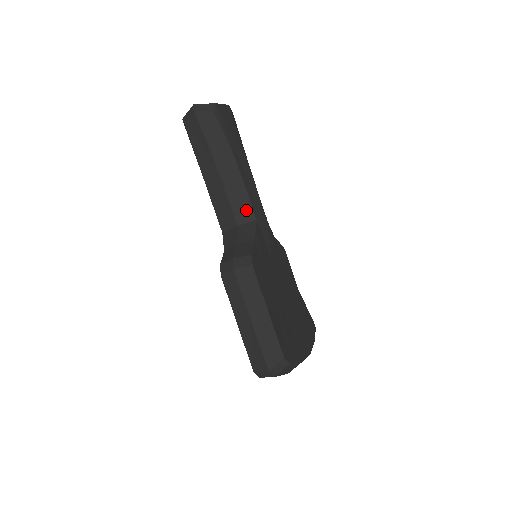
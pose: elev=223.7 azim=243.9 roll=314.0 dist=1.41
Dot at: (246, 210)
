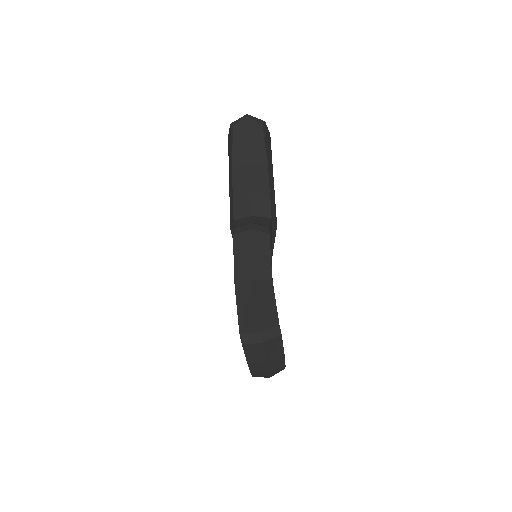
Dot at: (264, 206)
